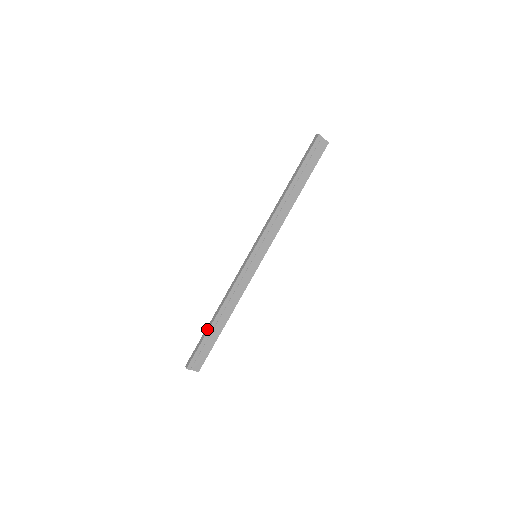
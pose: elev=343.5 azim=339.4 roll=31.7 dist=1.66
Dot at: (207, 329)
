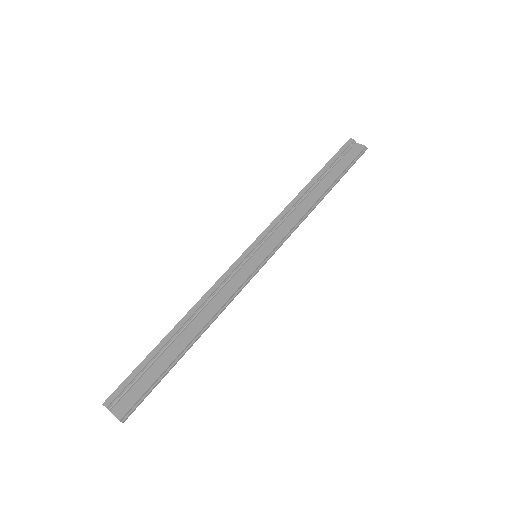
Dot at: (158, 345)
